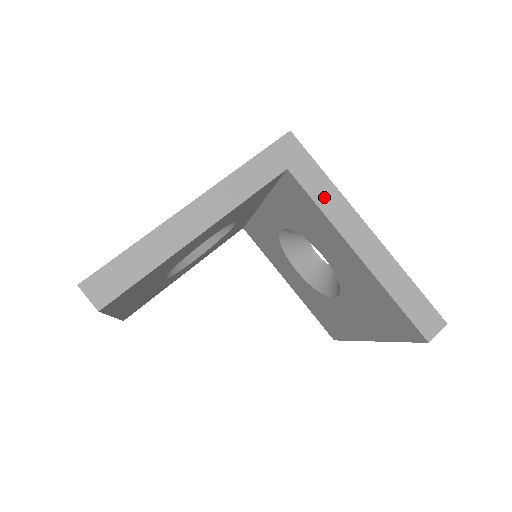
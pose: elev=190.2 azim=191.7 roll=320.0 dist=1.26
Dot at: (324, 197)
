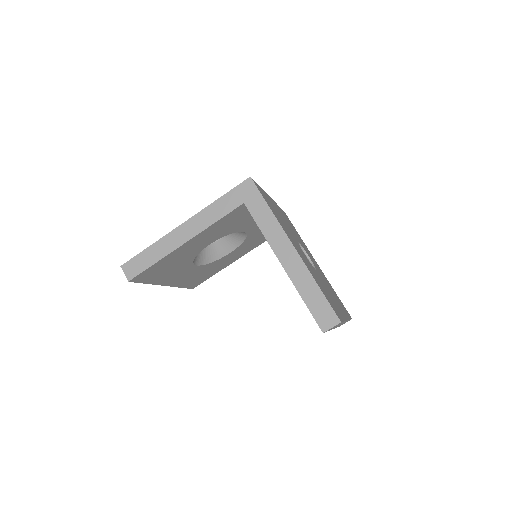
Dot at: (265, 223)
